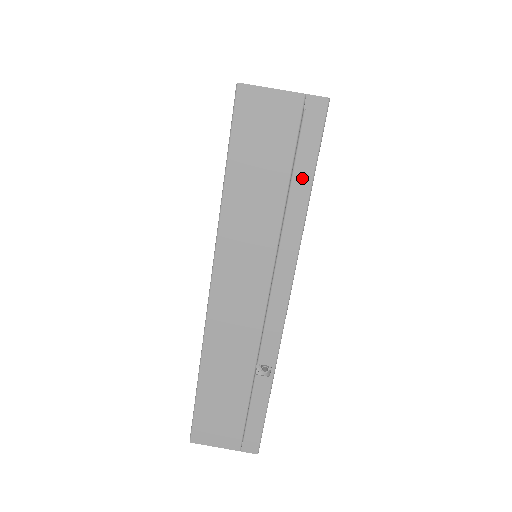
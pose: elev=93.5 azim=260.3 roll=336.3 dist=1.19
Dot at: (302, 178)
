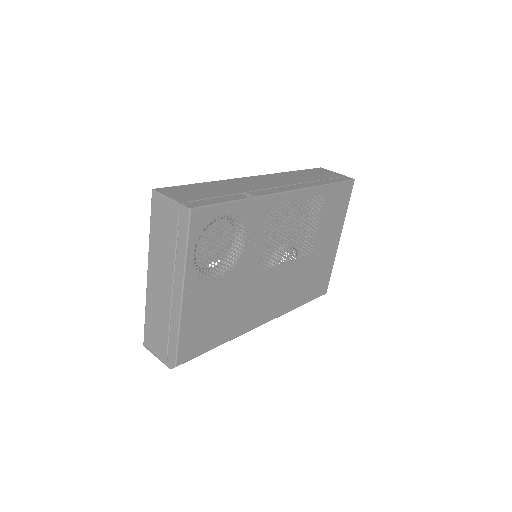
Dot at: (329, 181)
